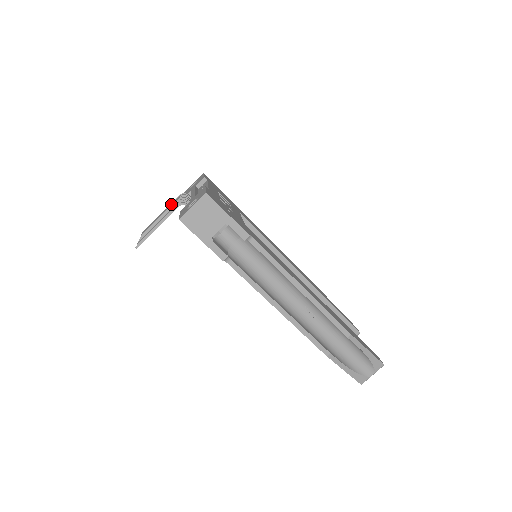
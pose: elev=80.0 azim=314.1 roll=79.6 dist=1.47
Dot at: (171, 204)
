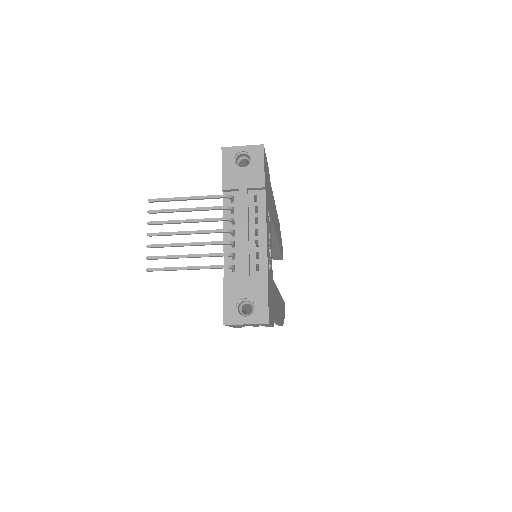
Dot at: (207, 208)
